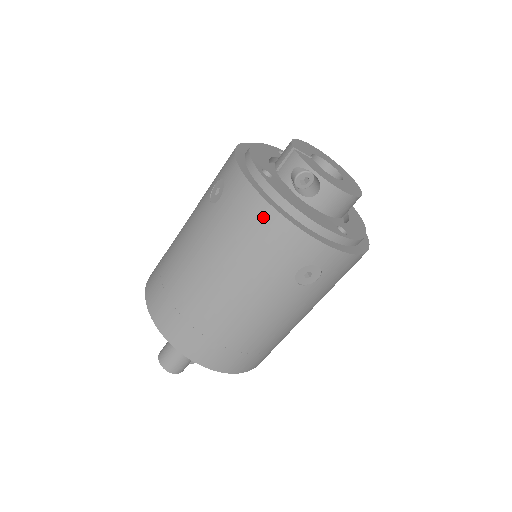
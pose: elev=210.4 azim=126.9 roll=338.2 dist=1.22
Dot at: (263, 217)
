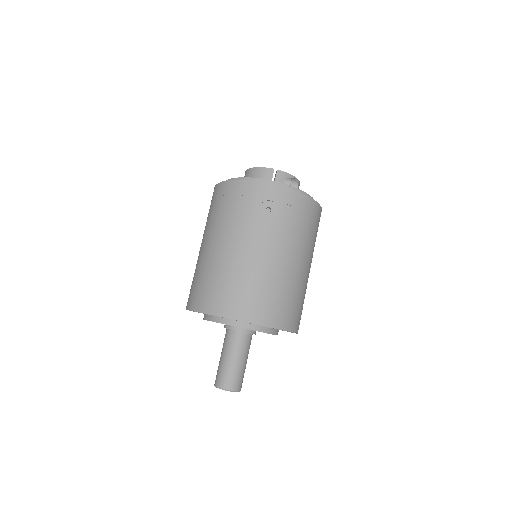
Dot at: (310, 207)
